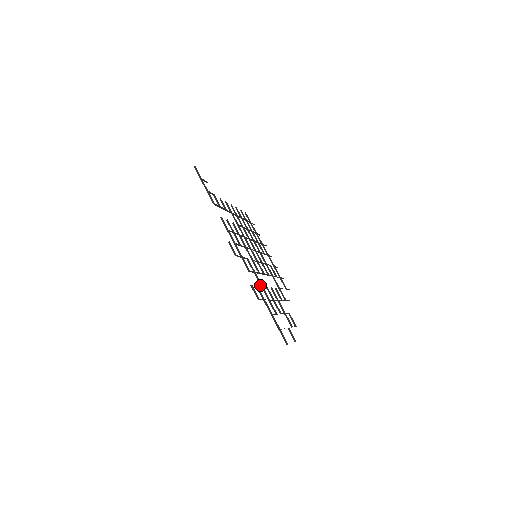
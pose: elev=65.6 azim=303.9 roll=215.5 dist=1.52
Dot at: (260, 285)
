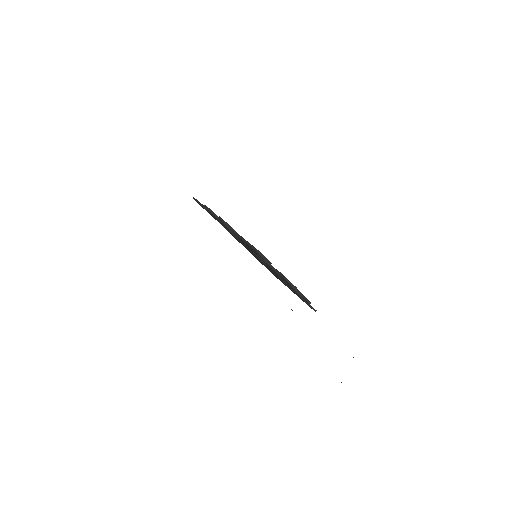
Dot at: occluded
